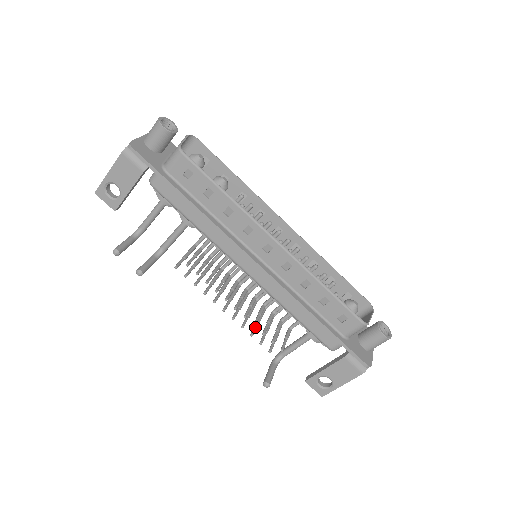
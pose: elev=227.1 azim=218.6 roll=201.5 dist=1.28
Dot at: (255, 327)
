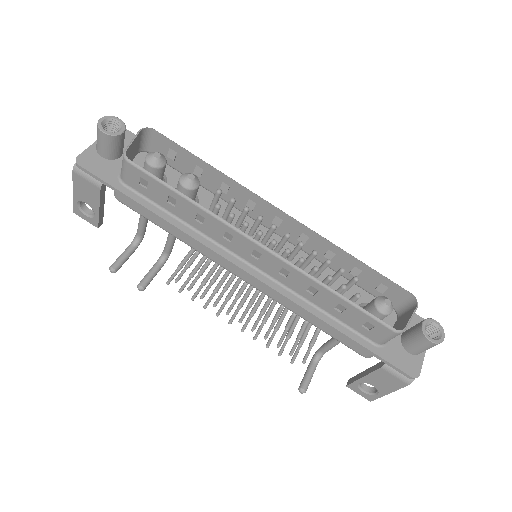
Dot at: (272, 335)
